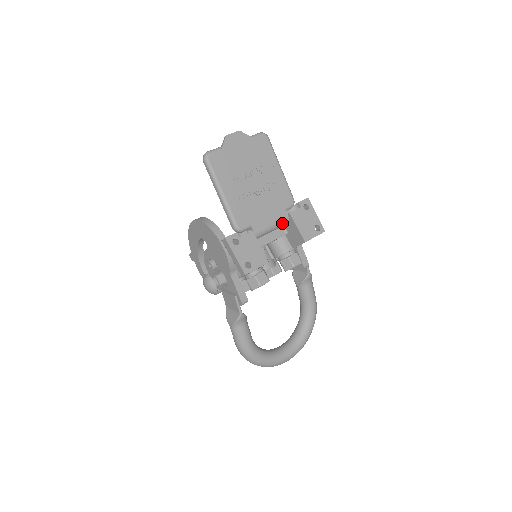
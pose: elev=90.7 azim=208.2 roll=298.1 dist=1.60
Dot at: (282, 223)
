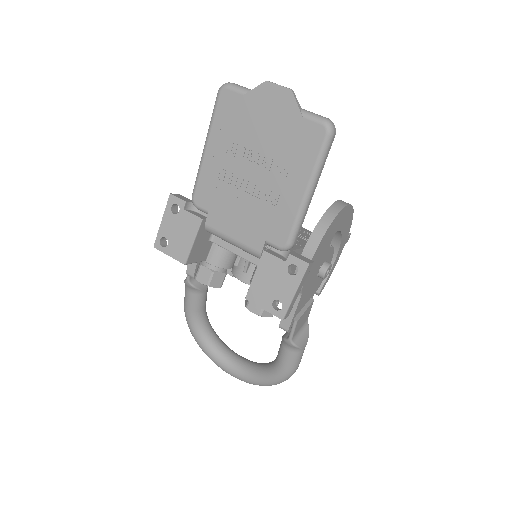
Dot at: (249, 251)
